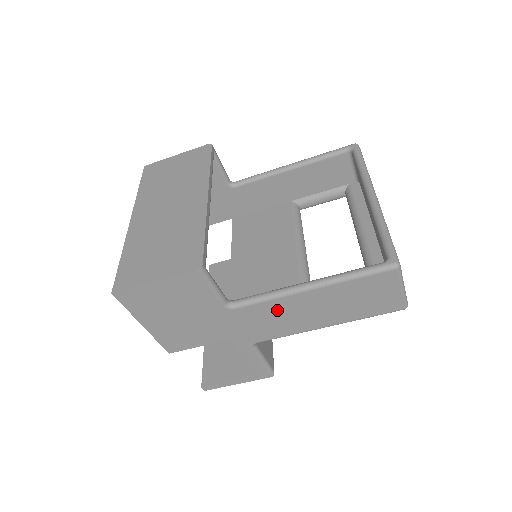
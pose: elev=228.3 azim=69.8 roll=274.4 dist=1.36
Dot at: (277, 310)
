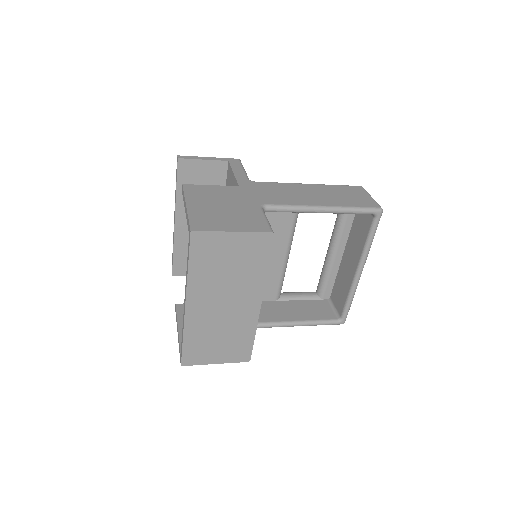
Dot at: occluded
